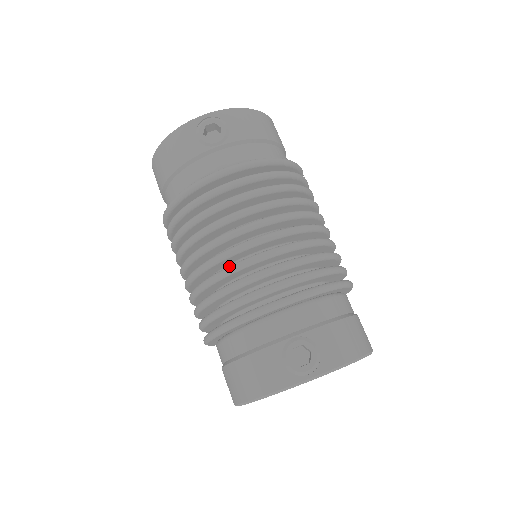
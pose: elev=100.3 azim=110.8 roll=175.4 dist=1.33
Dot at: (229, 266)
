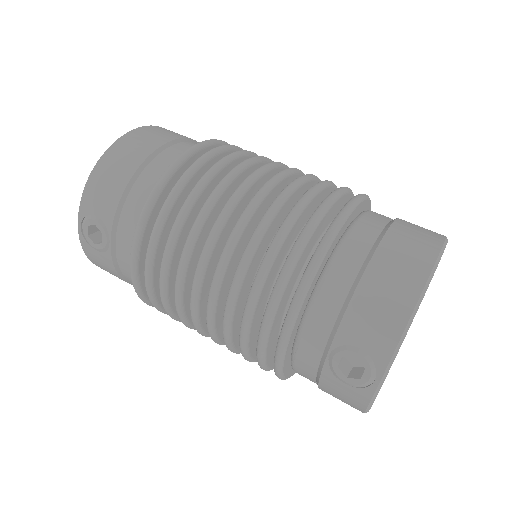
Dot at: occluded
